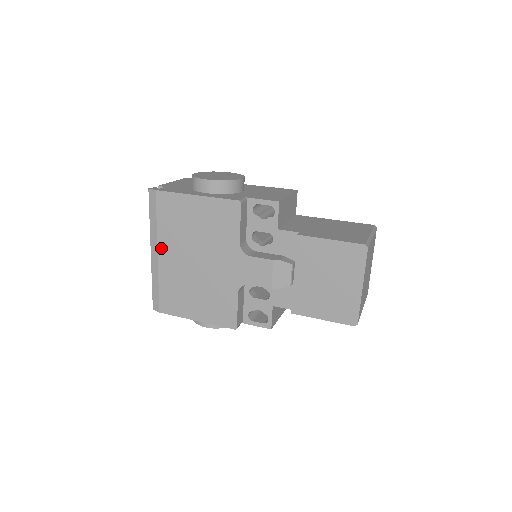
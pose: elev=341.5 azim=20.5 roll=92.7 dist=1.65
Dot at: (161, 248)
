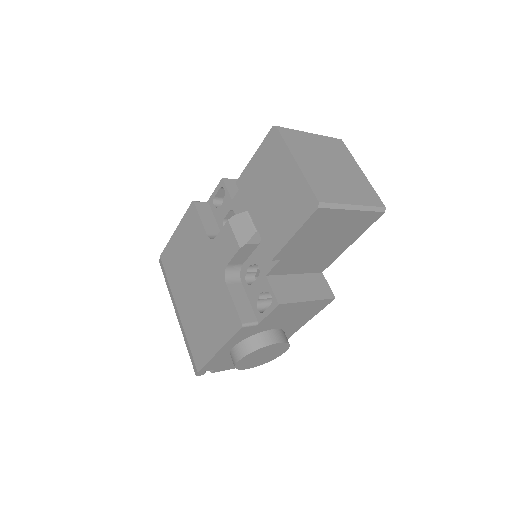
Dot at: (177, 302)
